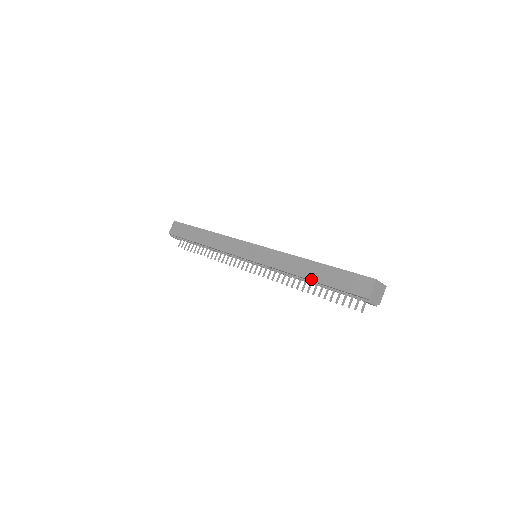
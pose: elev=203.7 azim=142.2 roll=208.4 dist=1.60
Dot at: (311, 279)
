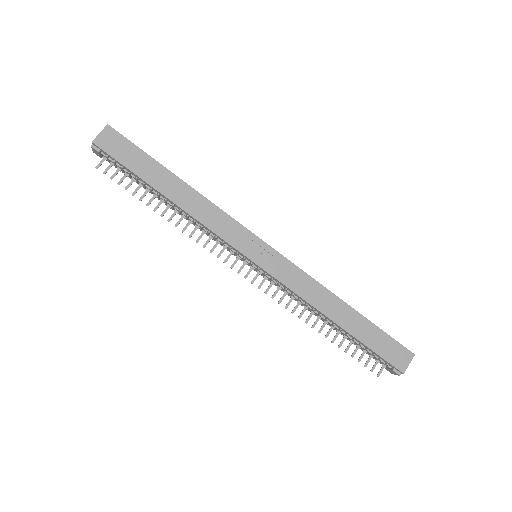
Dot at: (343, 327)
